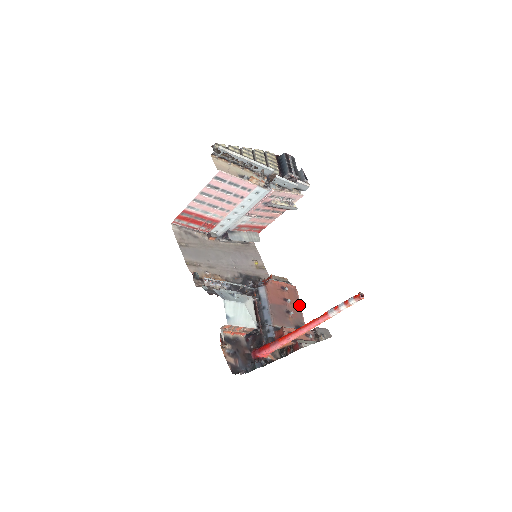
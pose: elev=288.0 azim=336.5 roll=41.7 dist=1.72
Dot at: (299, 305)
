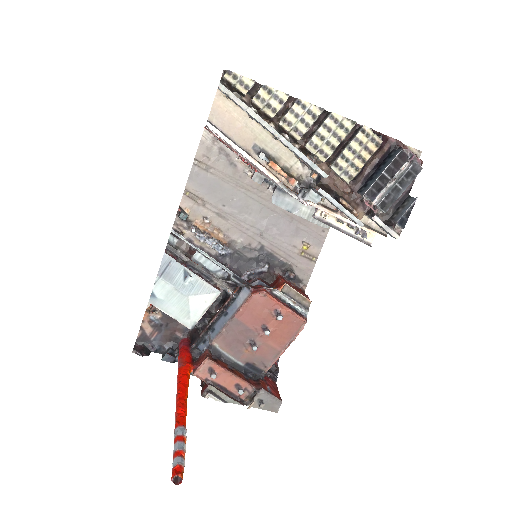
Dot at: (286, 344)
